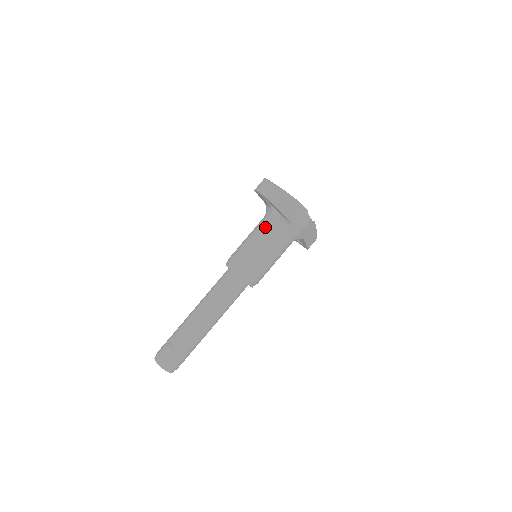
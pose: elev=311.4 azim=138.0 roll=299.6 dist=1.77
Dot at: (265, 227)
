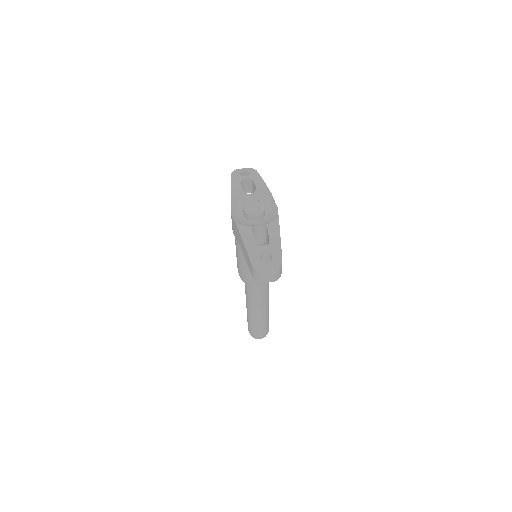
Dot at: occluded
